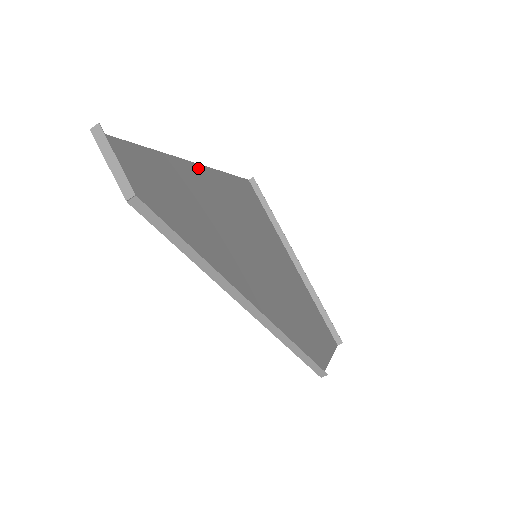
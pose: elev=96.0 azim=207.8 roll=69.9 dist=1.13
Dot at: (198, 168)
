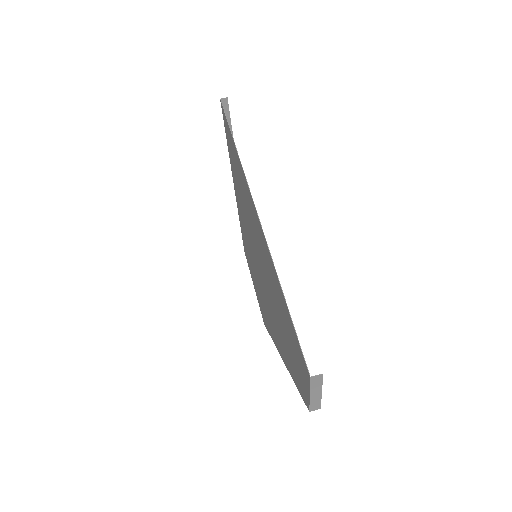
Dot at: (254, 206)
